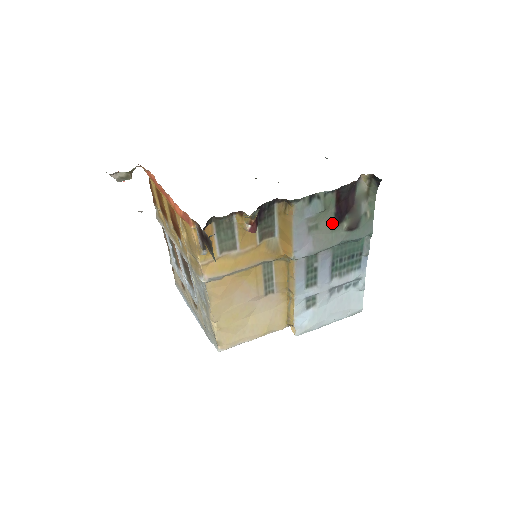
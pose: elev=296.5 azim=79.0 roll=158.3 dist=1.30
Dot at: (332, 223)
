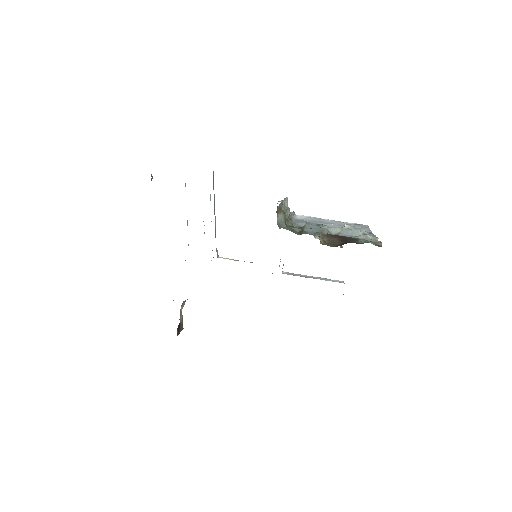
Dot at: occluded
